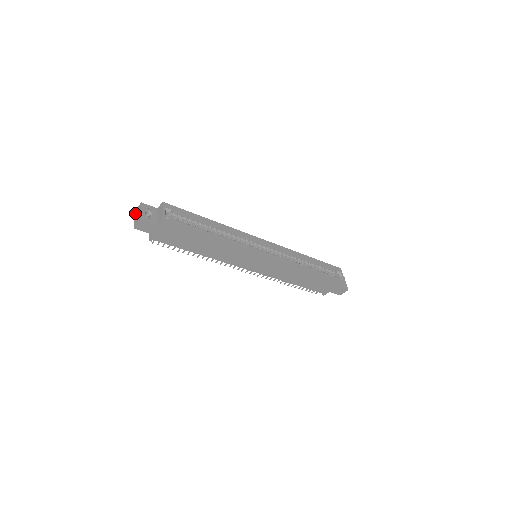
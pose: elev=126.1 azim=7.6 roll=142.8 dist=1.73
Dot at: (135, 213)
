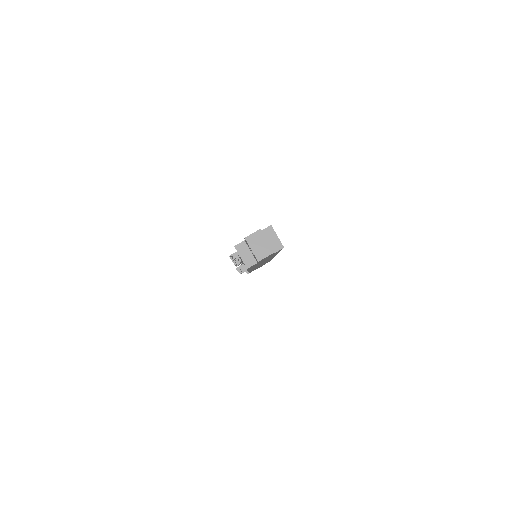
Dot at: (250, 241)
